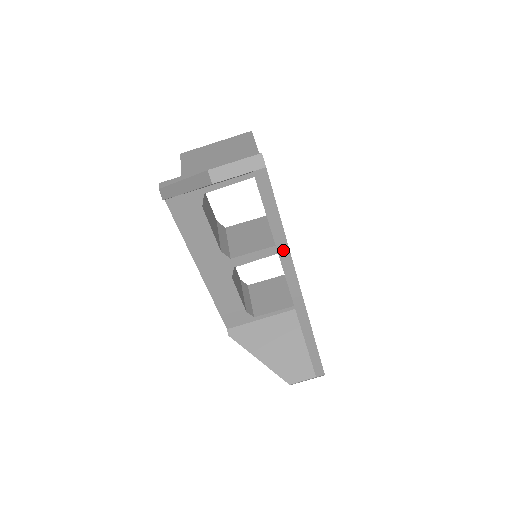
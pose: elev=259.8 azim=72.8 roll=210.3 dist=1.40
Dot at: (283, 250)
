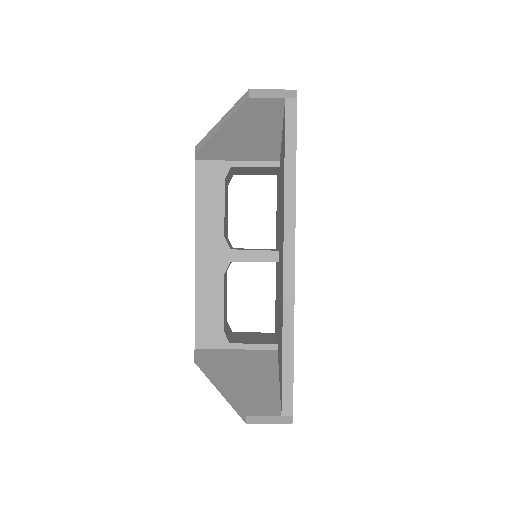
Dot at: (290, 194)
